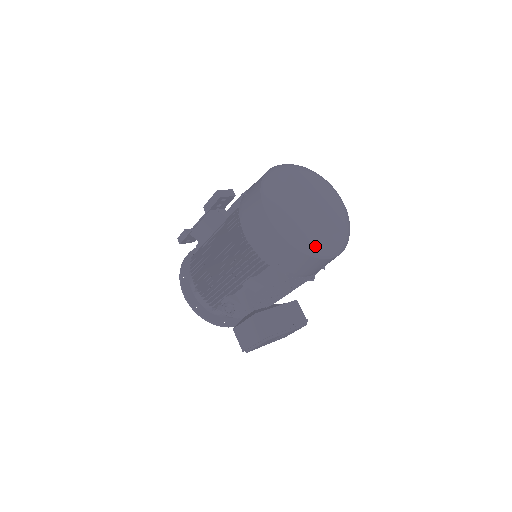
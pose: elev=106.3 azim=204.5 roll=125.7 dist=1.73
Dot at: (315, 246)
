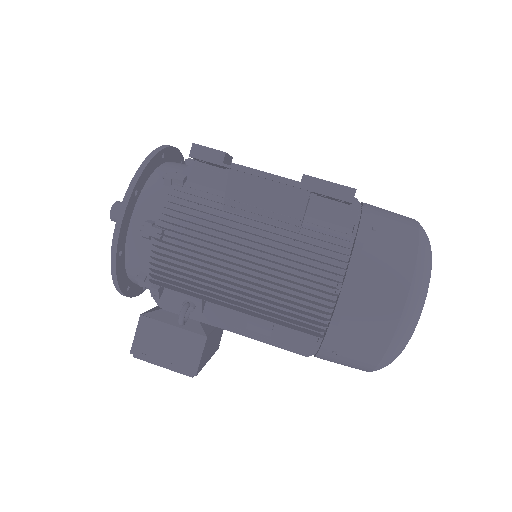
Dot at: (387, 365)
